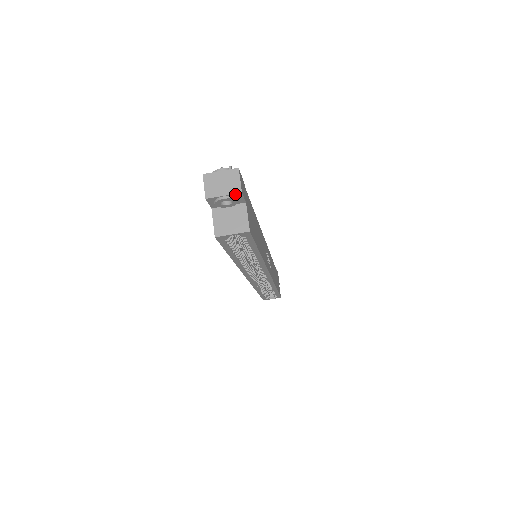
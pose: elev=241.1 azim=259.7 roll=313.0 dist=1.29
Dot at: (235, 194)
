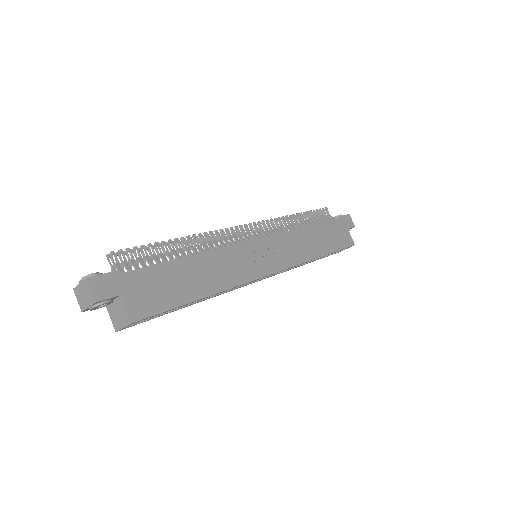
Dot at: (94, 304)
